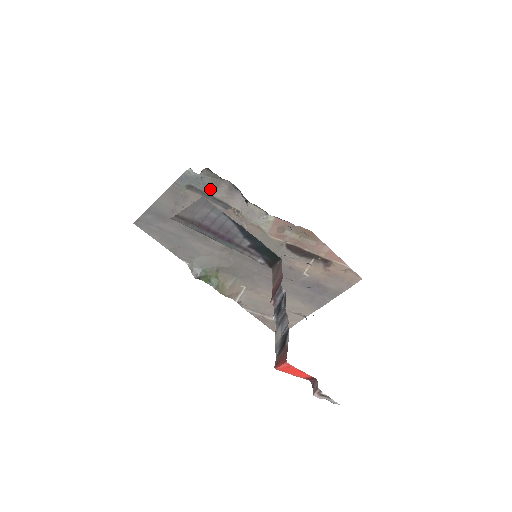
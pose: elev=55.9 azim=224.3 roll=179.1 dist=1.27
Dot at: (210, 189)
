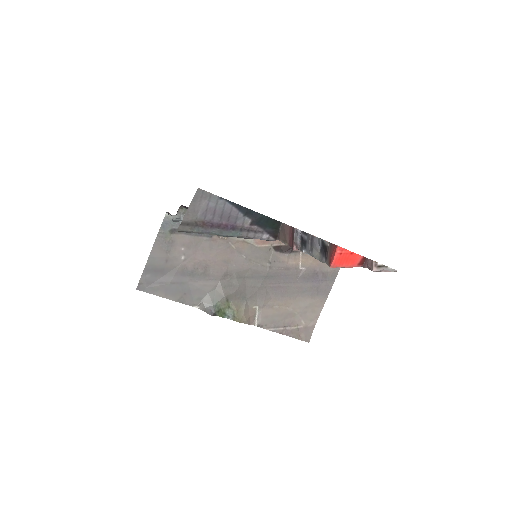
Dot at: occluded
